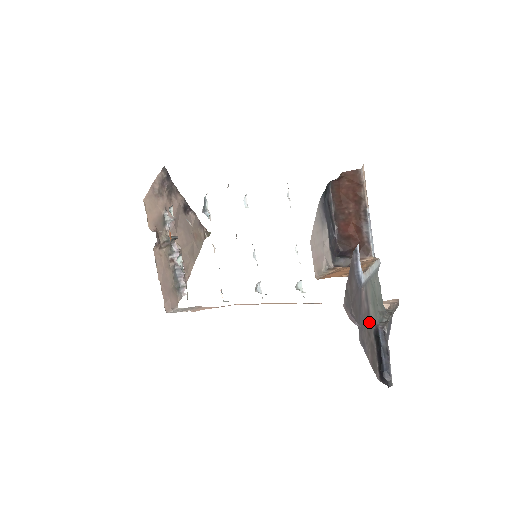
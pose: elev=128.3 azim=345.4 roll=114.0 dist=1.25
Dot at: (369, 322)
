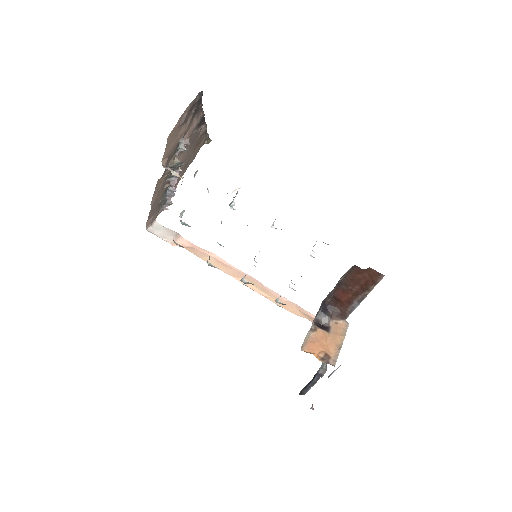
Dot at: occluded
